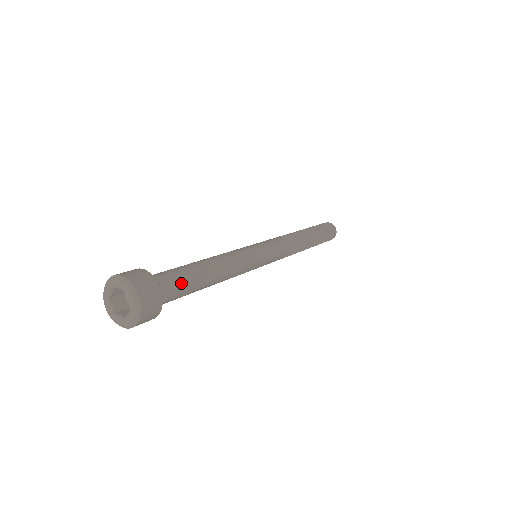
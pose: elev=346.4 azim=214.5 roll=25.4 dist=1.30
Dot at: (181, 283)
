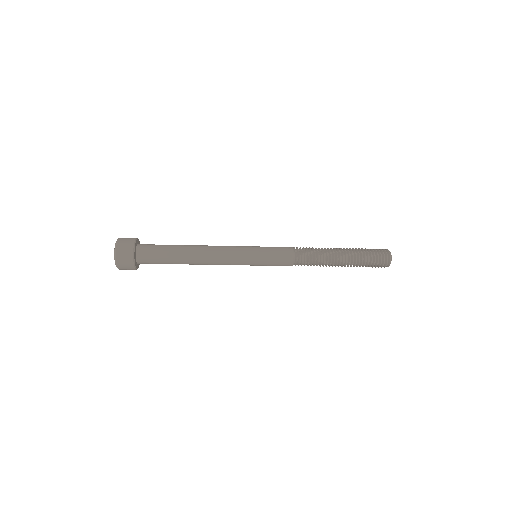
Dot at: (158, 250)
